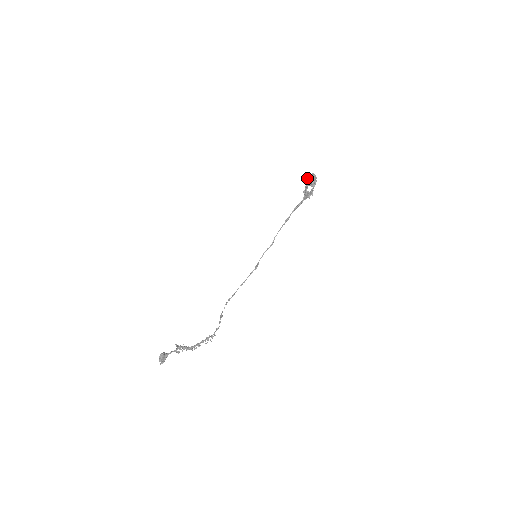
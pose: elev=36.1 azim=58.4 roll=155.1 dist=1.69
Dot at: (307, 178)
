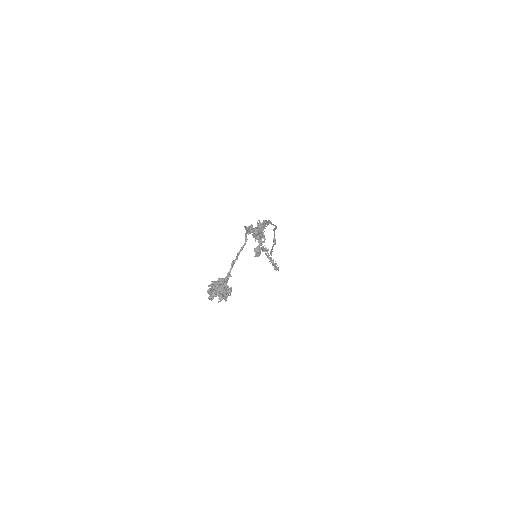
Dot at: occluded
